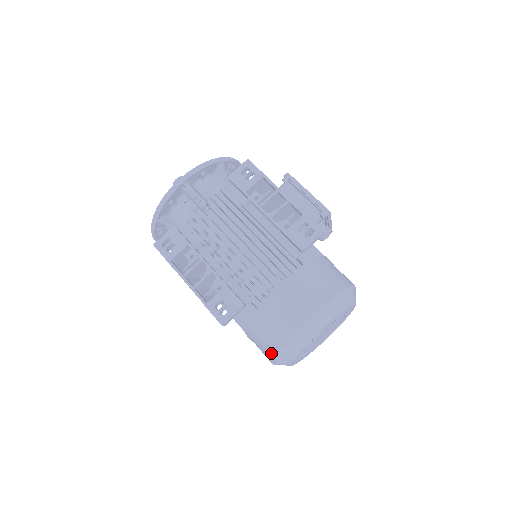
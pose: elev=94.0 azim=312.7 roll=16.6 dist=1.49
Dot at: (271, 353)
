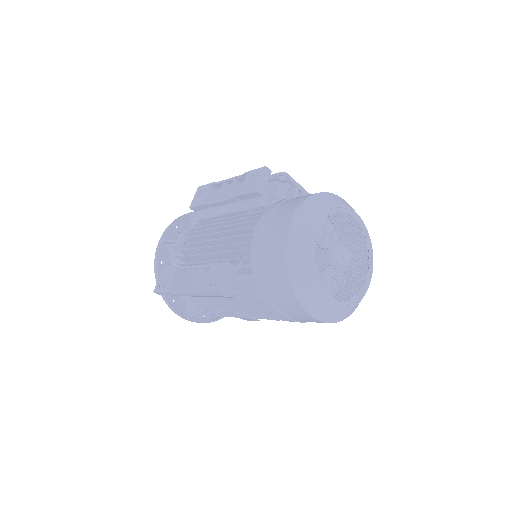
Dot at: (290, 294)
